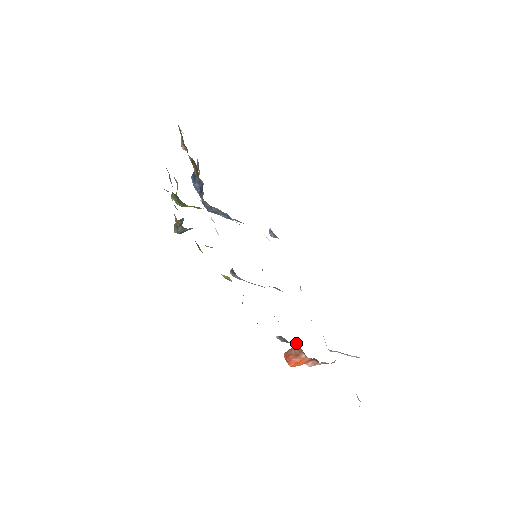
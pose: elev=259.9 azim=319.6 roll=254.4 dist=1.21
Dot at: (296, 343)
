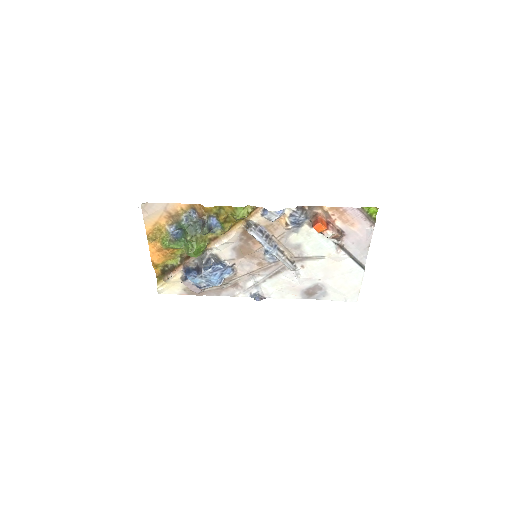
Dot at: (310, 217)
